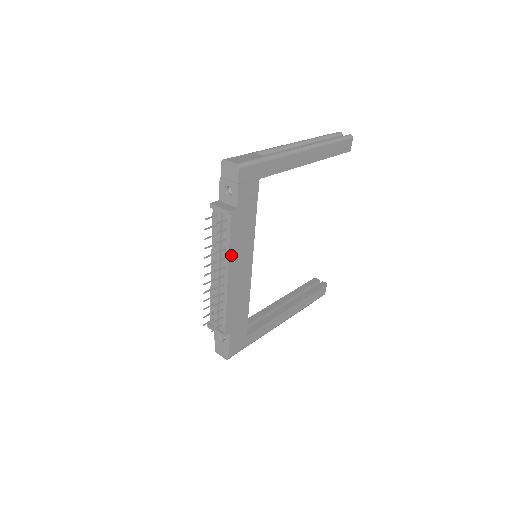
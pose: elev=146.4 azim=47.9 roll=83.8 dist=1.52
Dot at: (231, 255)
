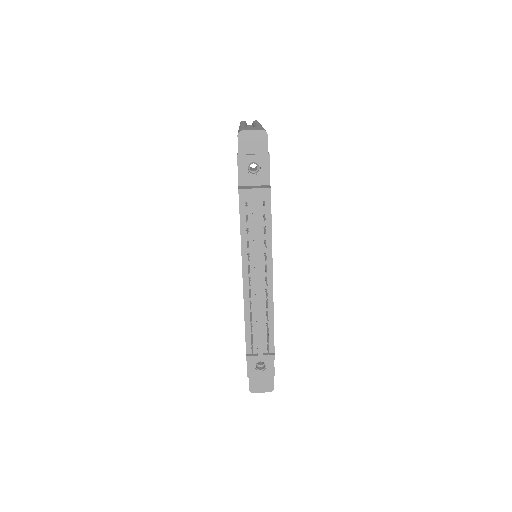
Dot at: (271, 247)
